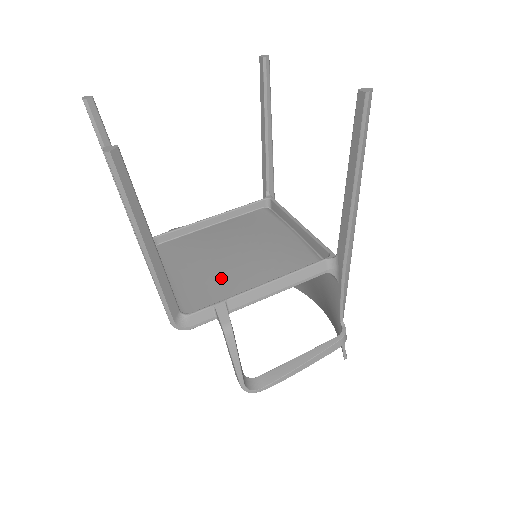
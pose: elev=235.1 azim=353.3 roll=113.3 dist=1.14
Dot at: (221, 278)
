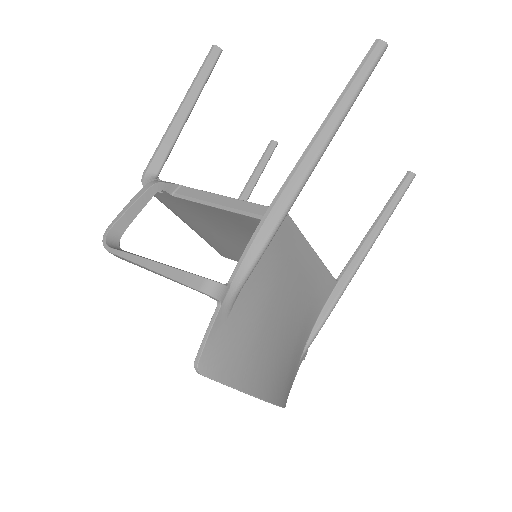
Dot at: occluded
